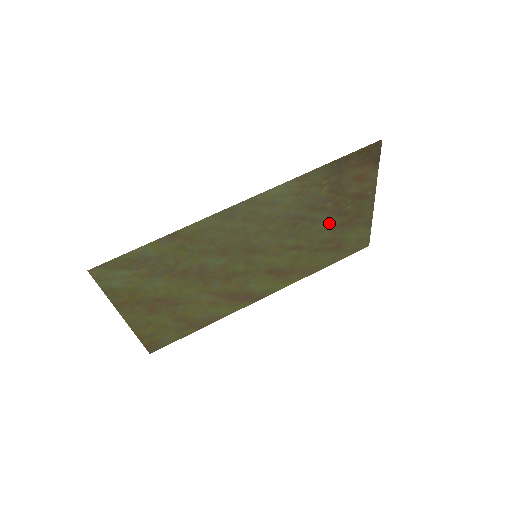
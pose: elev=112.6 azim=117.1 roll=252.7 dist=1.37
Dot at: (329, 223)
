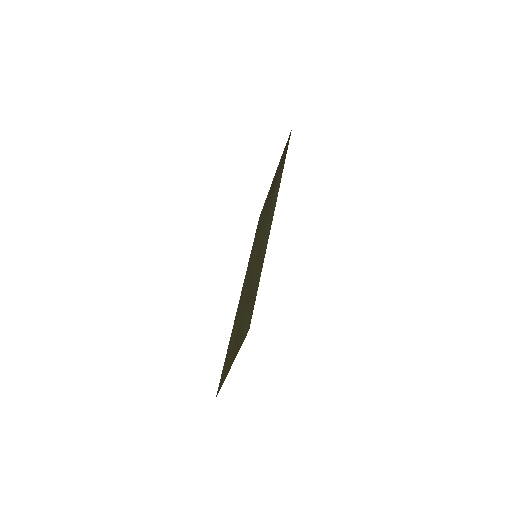
Dot at: occluded
